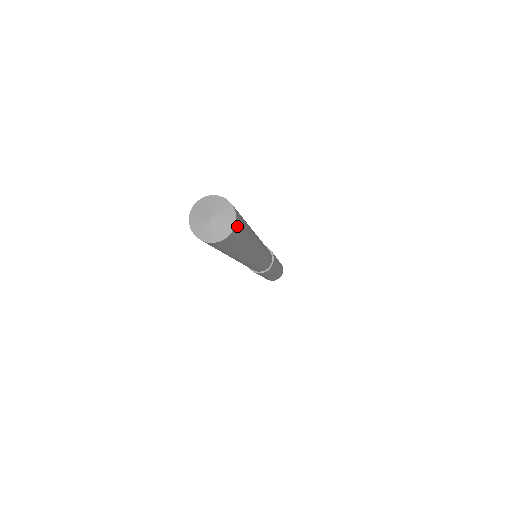
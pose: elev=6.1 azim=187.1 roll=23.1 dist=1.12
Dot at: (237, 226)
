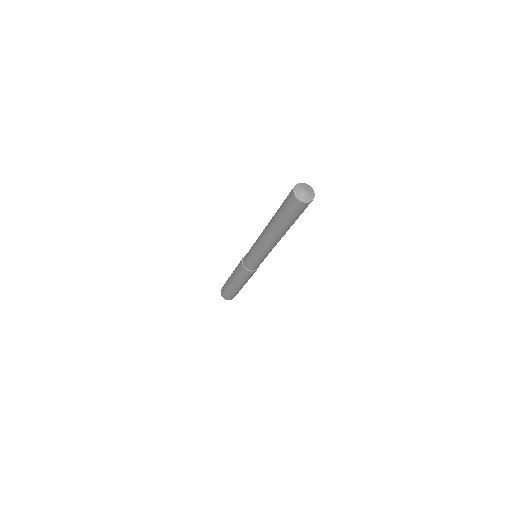
Dot at: occluded
